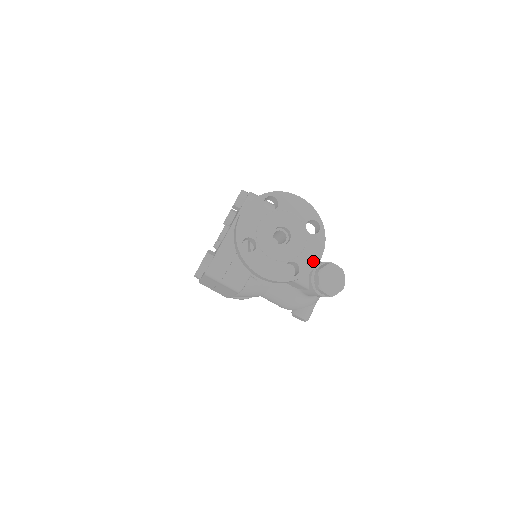
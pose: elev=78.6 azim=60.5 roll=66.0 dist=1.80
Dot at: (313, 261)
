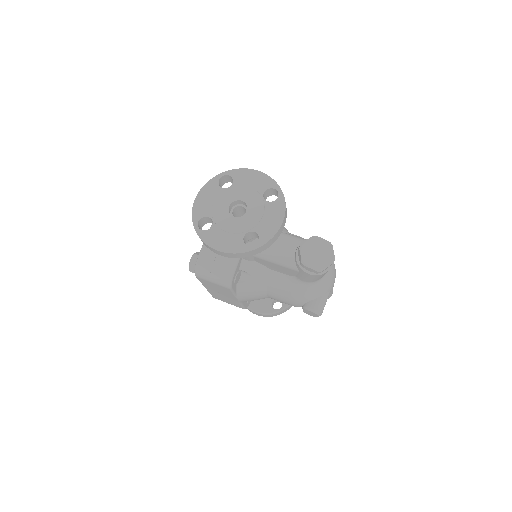
Dot at: (273, 227)
